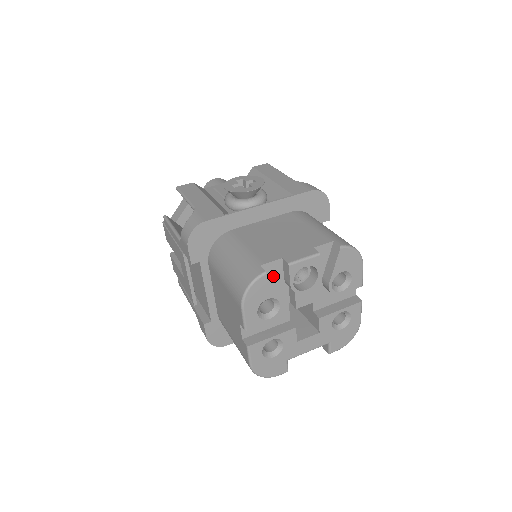
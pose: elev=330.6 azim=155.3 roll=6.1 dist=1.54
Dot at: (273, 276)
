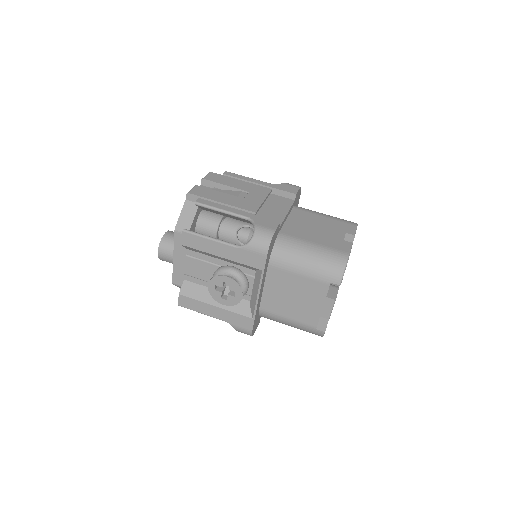
Dot at: occluded
